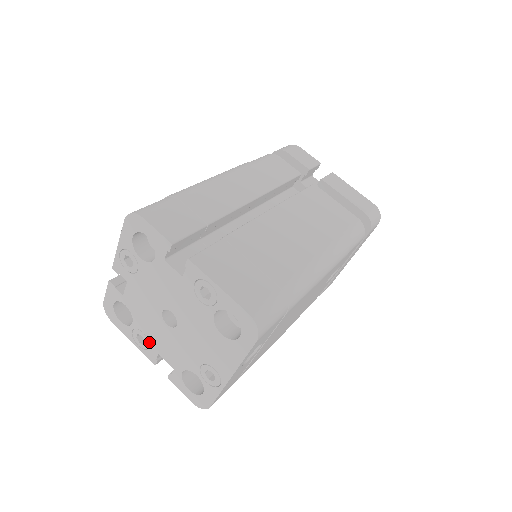
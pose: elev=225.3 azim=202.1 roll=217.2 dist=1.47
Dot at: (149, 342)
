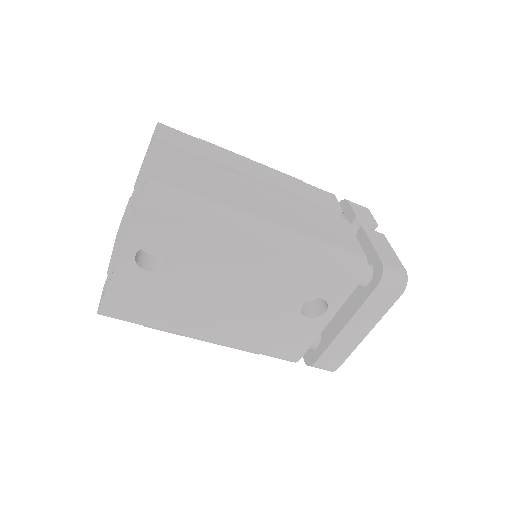
Dot at: occluded
